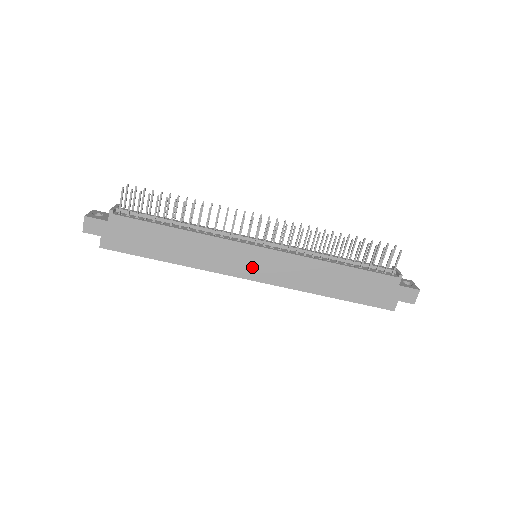
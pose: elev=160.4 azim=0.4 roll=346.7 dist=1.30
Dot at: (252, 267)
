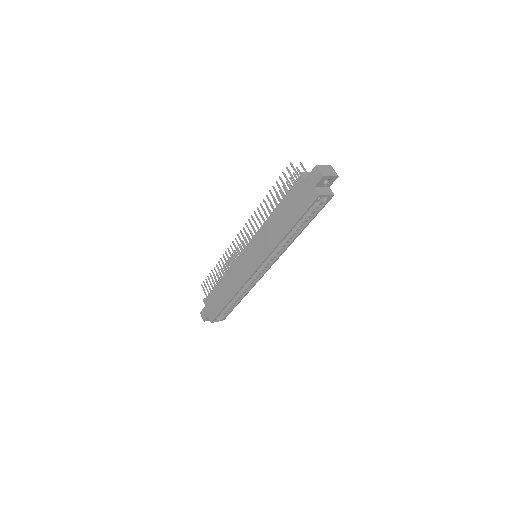
Dot at: (251, 263)
